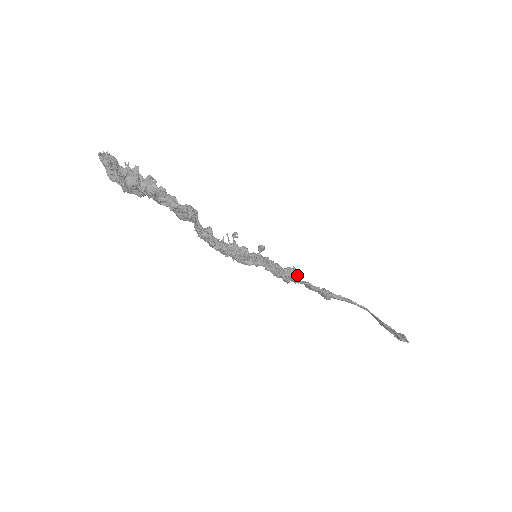
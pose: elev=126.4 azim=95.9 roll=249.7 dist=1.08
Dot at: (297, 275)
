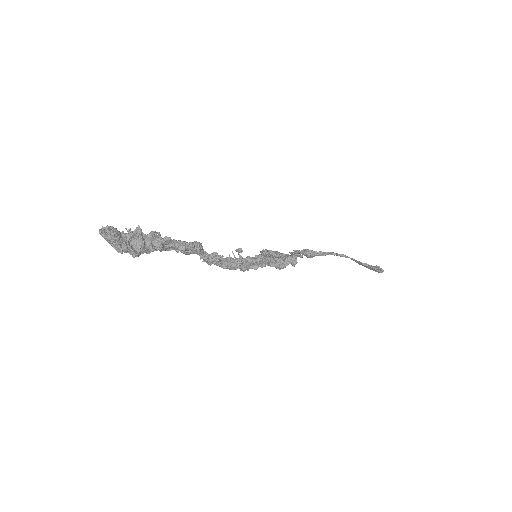
Dot at: (296, 260)
